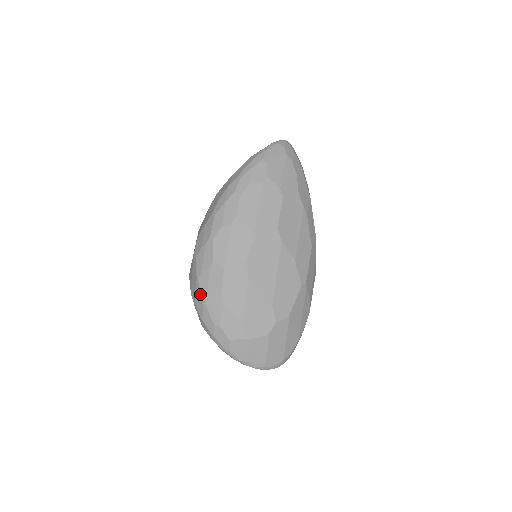
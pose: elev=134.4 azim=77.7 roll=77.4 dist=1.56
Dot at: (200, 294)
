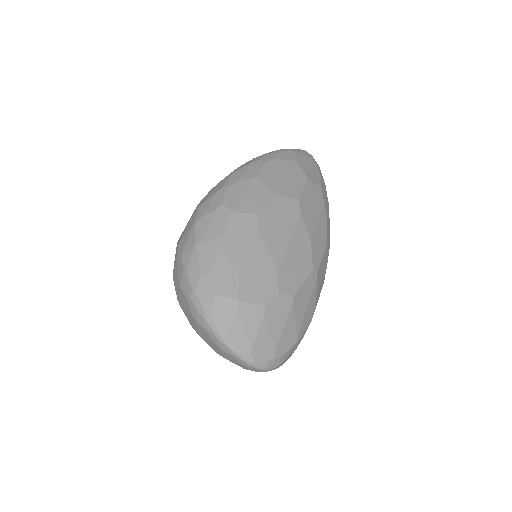
Dot at: (193, 238)
